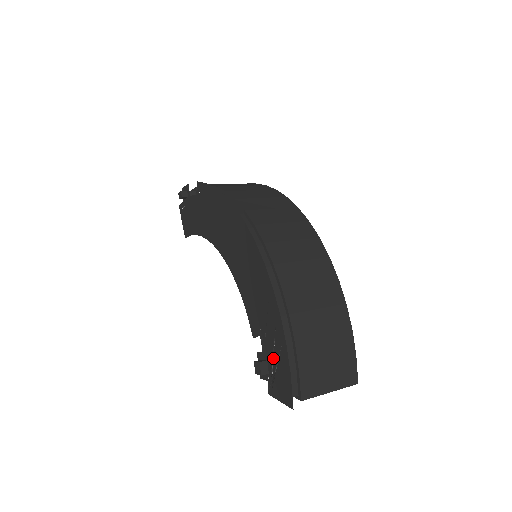
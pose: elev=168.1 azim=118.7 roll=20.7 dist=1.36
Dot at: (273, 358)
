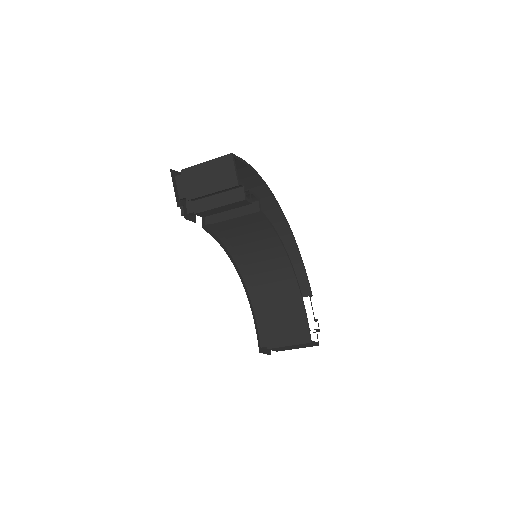
Dot at: occluded
